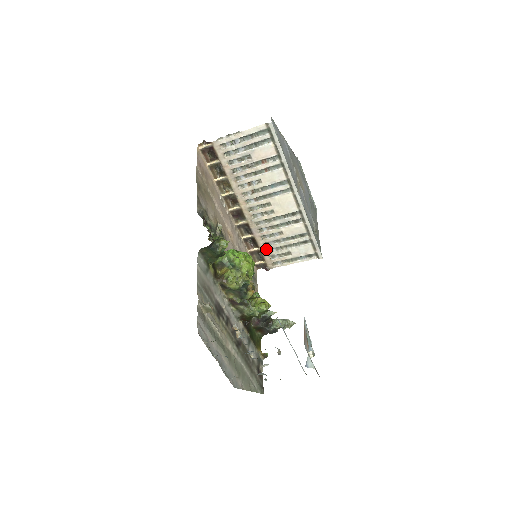
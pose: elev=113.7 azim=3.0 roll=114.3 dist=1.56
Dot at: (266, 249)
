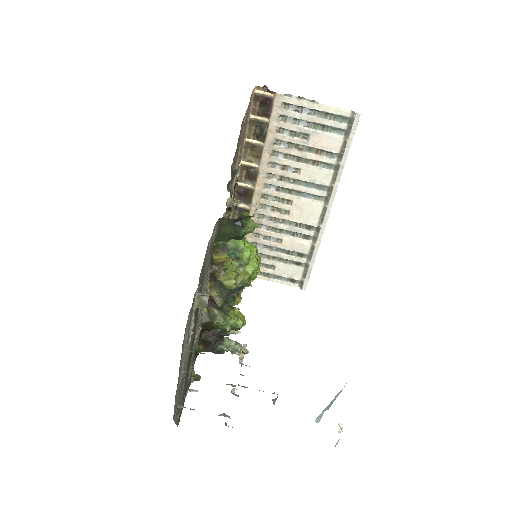
Dot at: occluded
